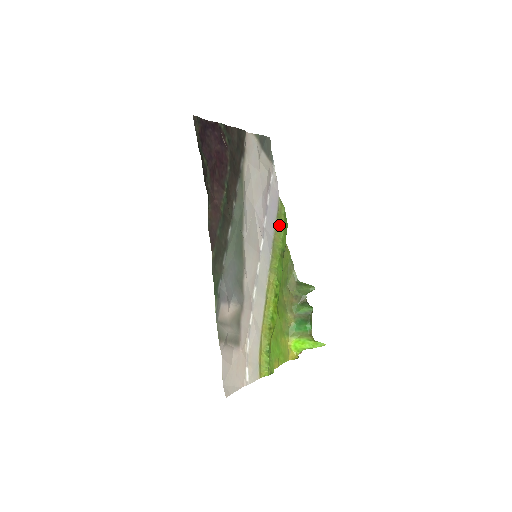
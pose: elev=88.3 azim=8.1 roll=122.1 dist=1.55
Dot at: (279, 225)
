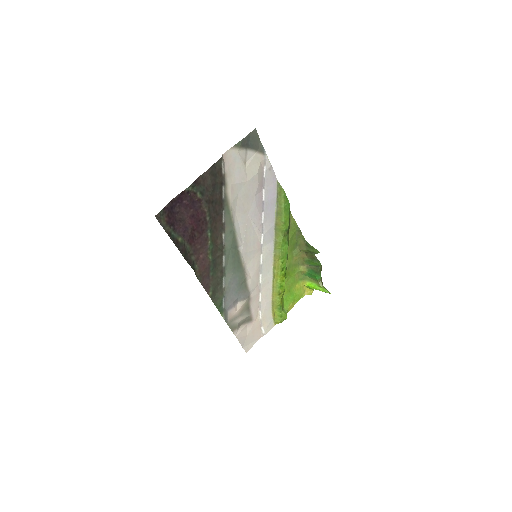
Dot at: (279, 210)
